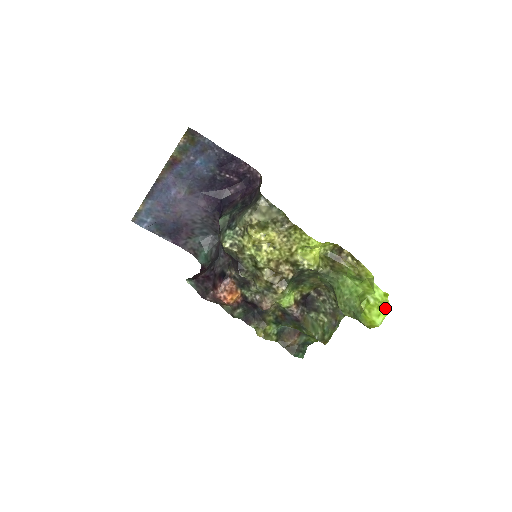
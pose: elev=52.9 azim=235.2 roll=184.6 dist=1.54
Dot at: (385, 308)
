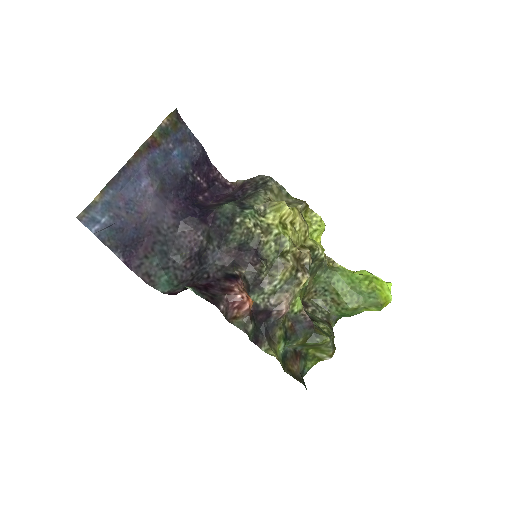
Dot at: (390, 283)
